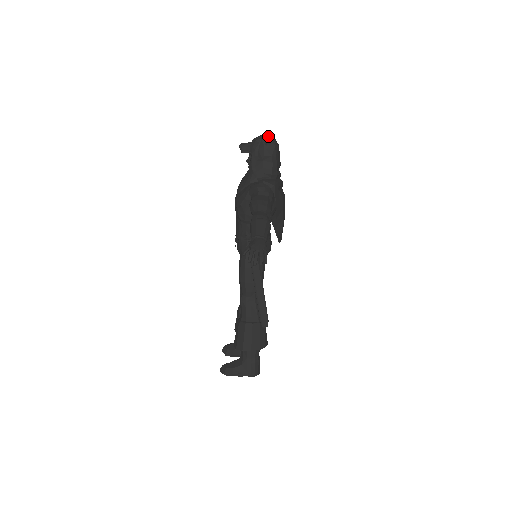
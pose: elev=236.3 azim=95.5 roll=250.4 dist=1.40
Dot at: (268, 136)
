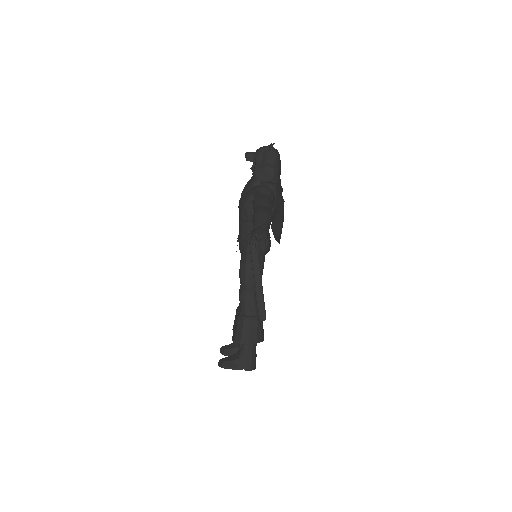
Dot at: (271, 146)
